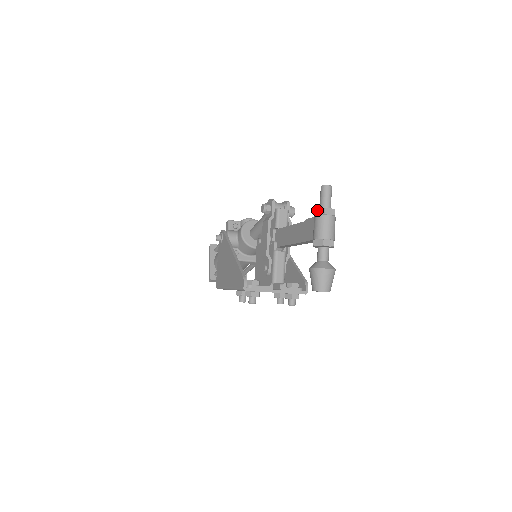
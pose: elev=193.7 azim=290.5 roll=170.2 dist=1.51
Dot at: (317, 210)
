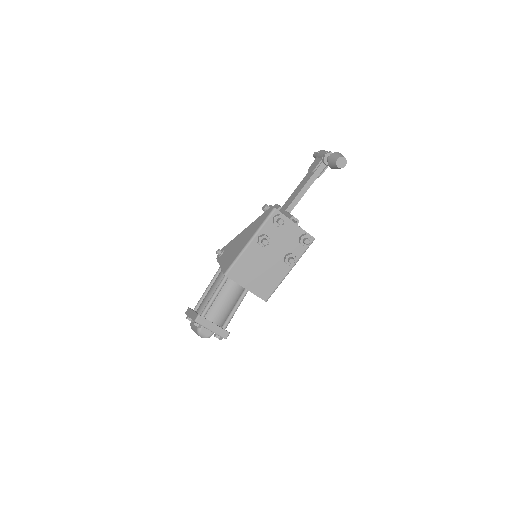
Dot at: (318, 151)
